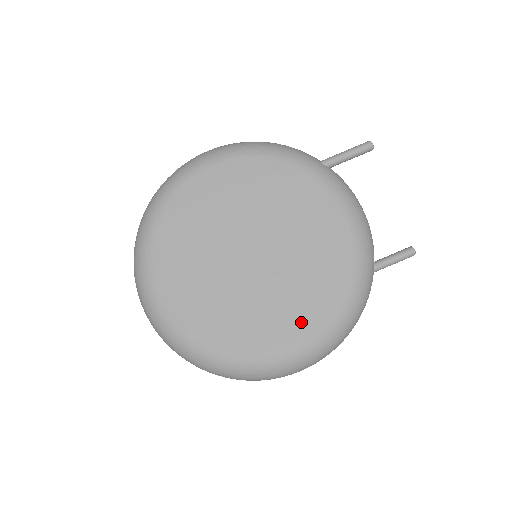
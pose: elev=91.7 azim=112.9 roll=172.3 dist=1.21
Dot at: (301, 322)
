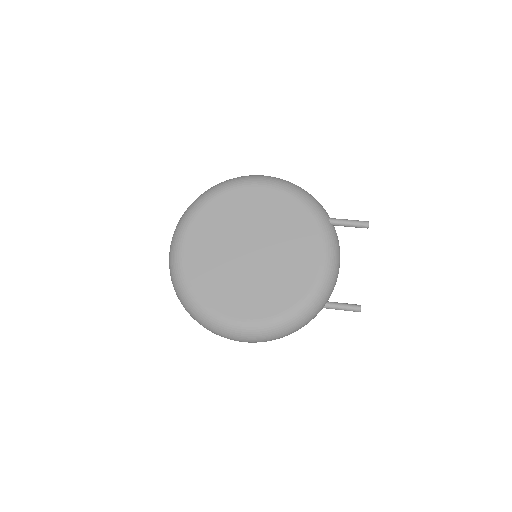
Dot at: (257, 309)
